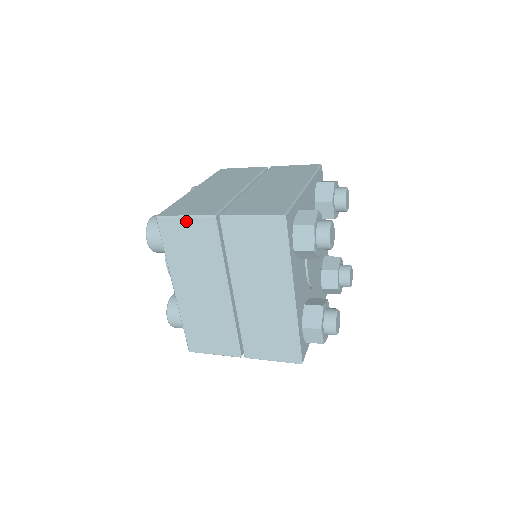
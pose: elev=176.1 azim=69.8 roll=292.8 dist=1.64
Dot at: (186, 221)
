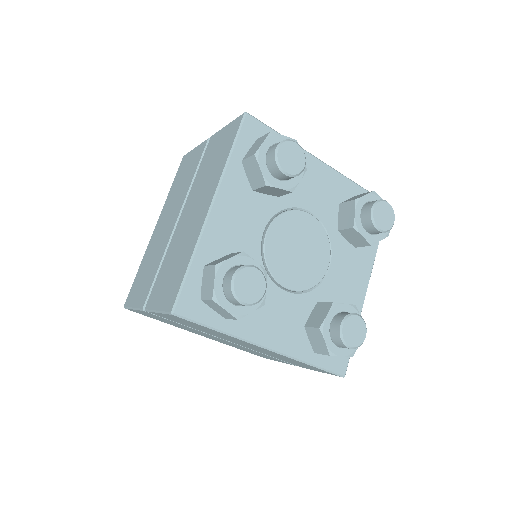
Dot at: (138, 311)
